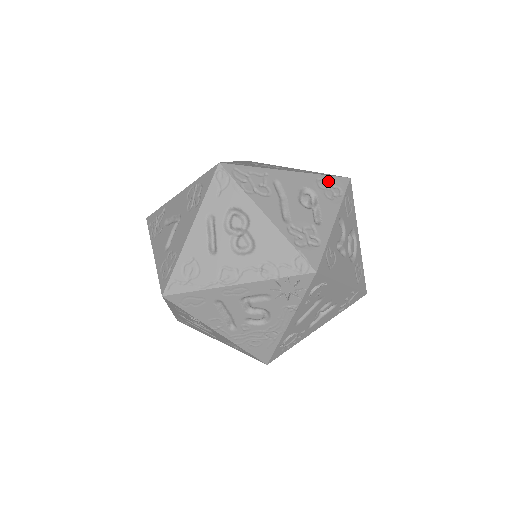
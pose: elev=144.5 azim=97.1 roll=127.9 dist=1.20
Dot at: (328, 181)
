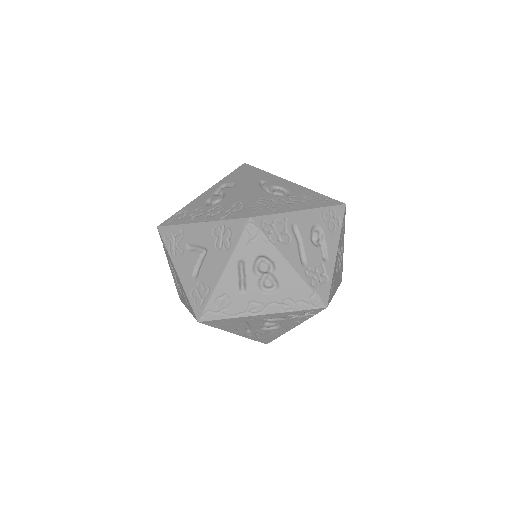
Dot at: (330, 212)
